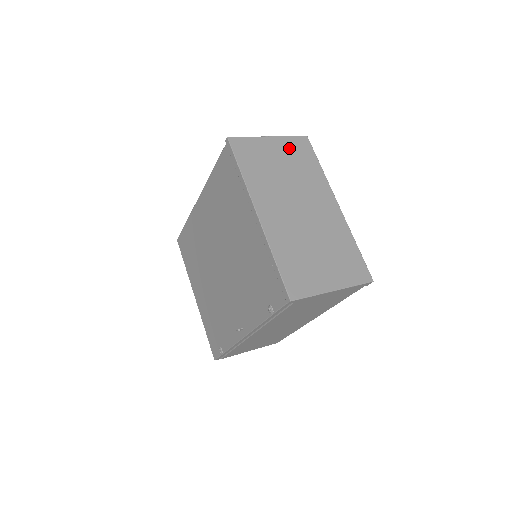
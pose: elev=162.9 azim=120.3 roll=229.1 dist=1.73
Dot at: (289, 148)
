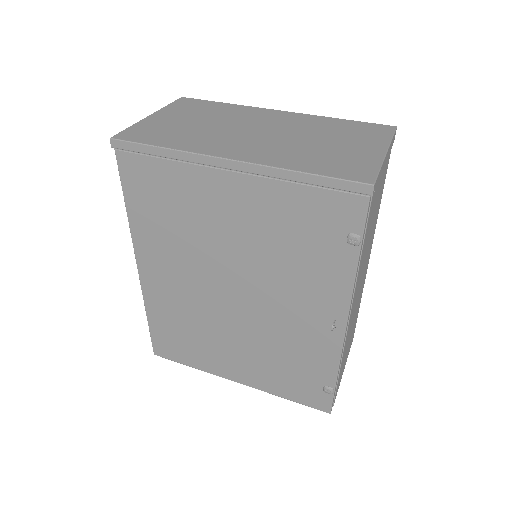
Dot at: (180, 110)
